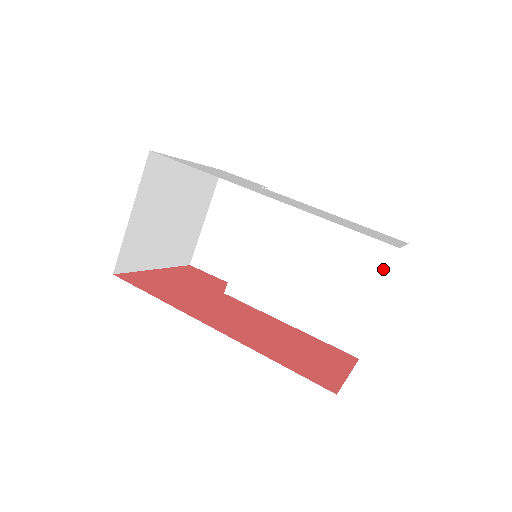
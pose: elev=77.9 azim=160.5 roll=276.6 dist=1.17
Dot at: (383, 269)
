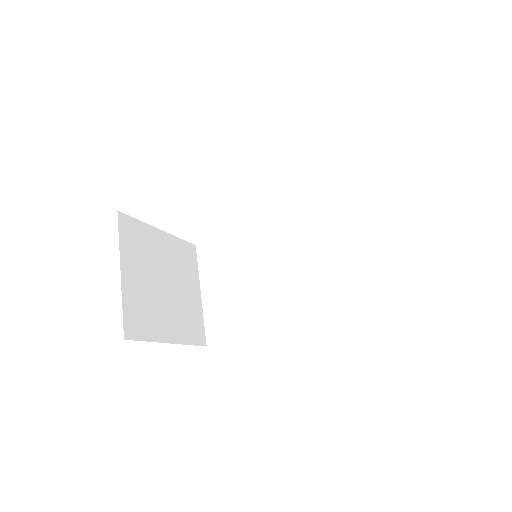
Dot at: (374, 207)
